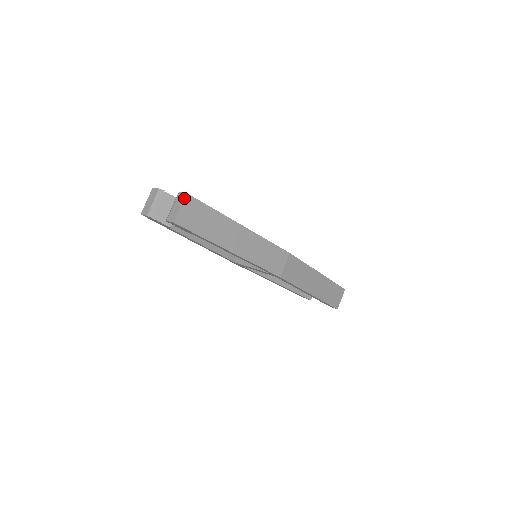
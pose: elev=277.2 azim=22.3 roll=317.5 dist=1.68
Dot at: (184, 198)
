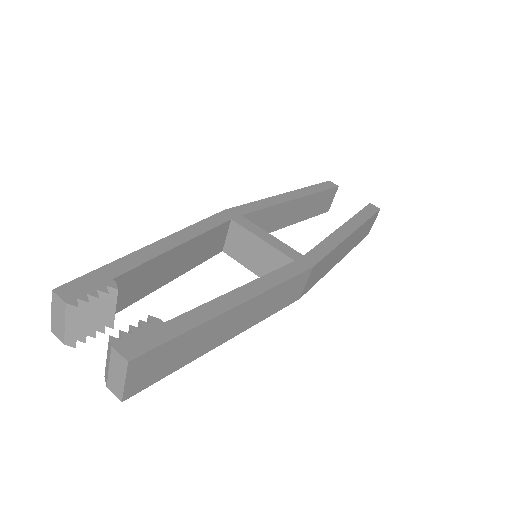
Dot at: (126, 369)
